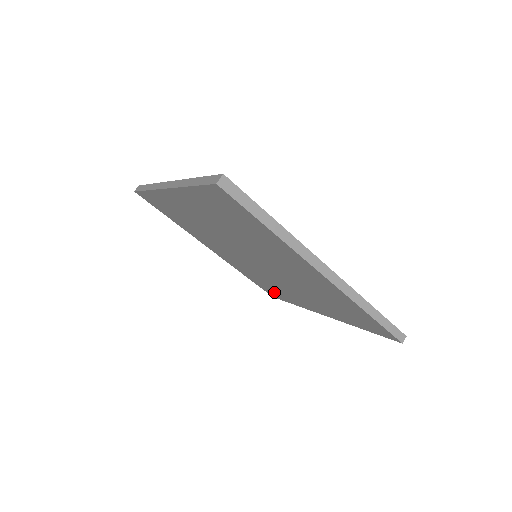
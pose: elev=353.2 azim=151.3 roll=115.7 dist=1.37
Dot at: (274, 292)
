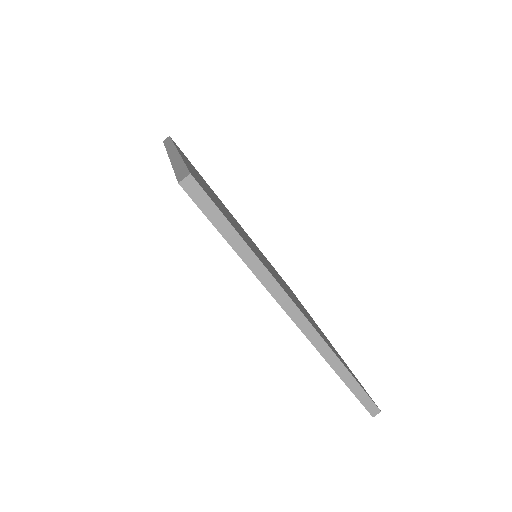
Dot at: occluded
